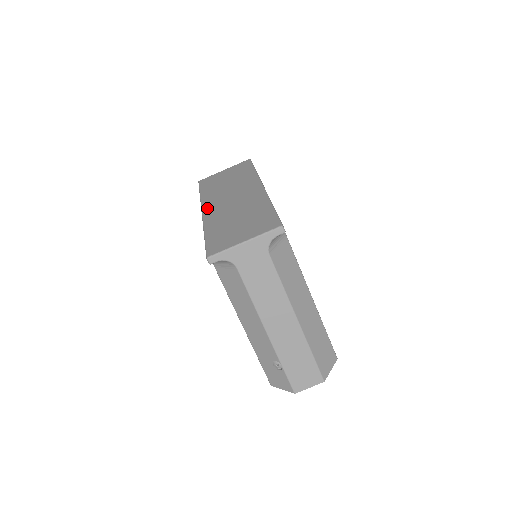
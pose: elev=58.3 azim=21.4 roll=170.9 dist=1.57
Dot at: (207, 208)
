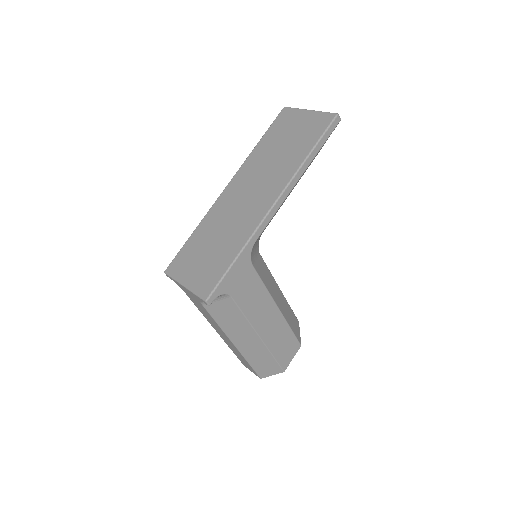
Dot at: (231, 185)
